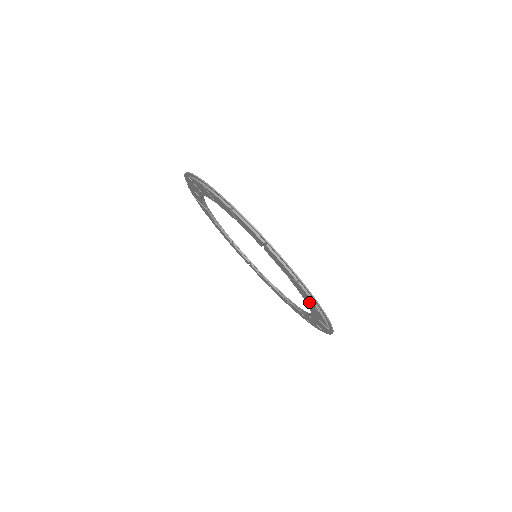
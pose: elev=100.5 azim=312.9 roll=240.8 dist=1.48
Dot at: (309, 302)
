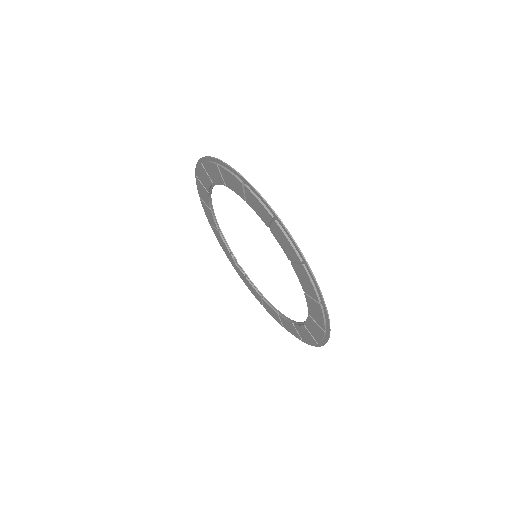
Dot at: (316, 320)
